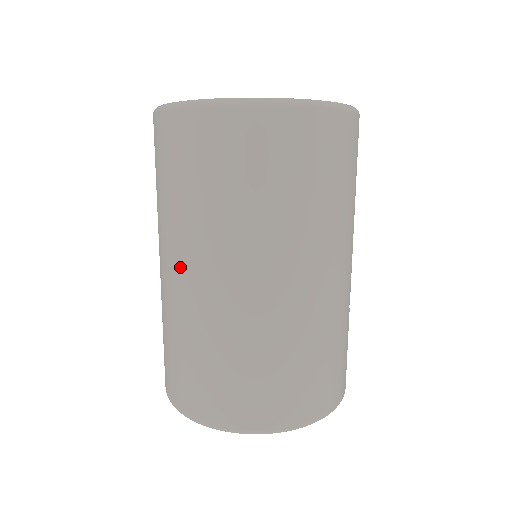
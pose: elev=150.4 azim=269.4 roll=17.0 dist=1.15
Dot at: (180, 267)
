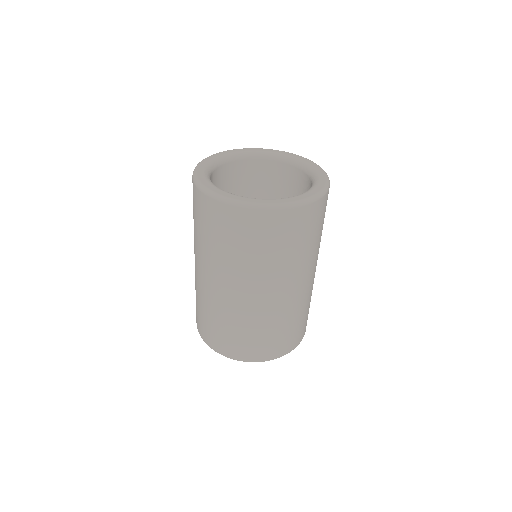
Dot at: (218, 283)
